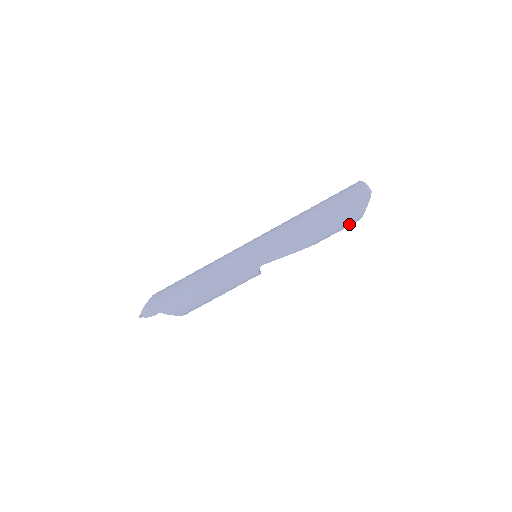
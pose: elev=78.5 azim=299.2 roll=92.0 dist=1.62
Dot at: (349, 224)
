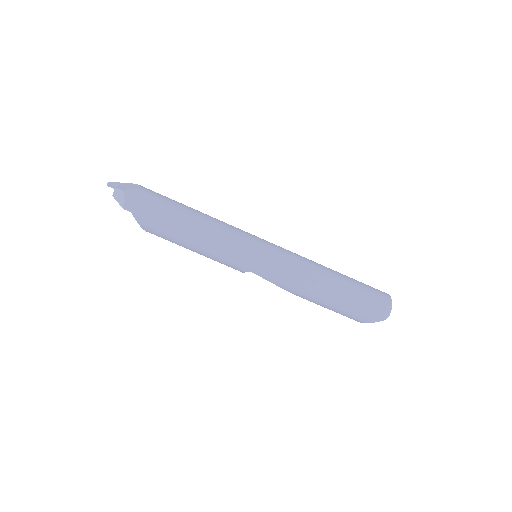
Dot at: (346, 316)
